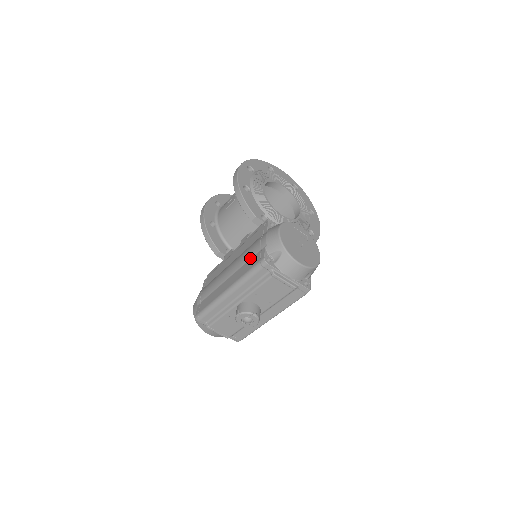
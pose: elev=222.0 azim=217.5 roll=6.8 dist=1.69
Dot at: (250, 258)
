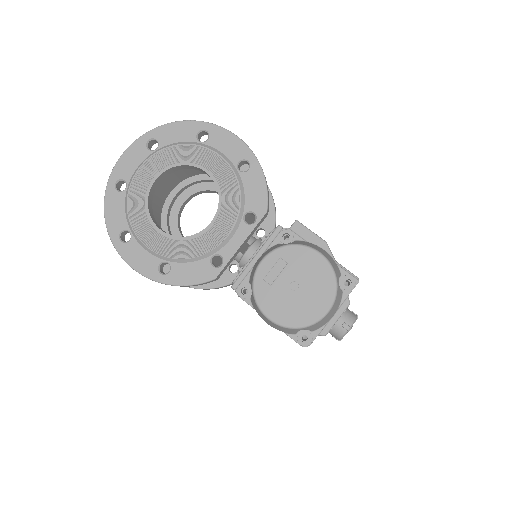
Dot at: occluded
